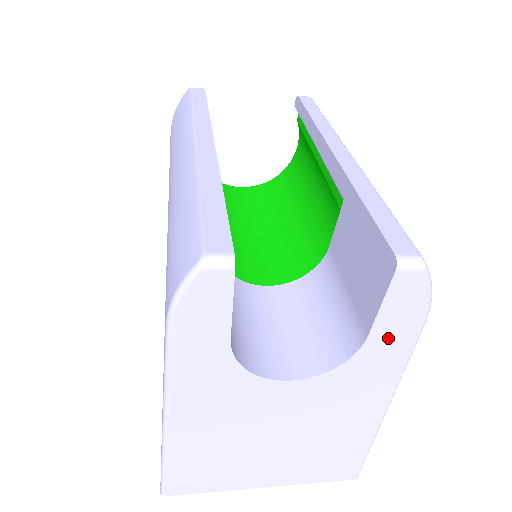
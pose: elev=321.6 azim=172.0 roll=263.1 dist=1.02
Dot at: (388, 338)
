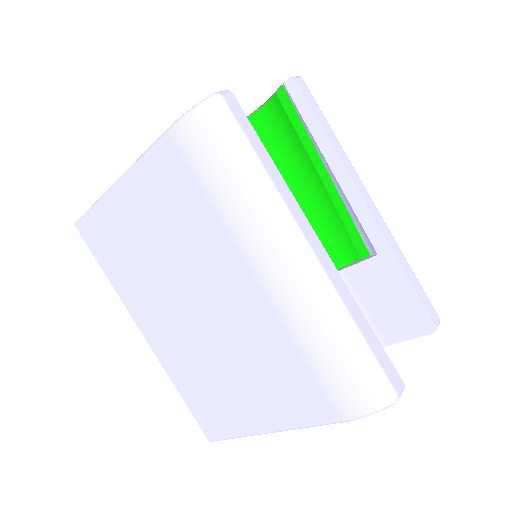
Dot at: occluded
